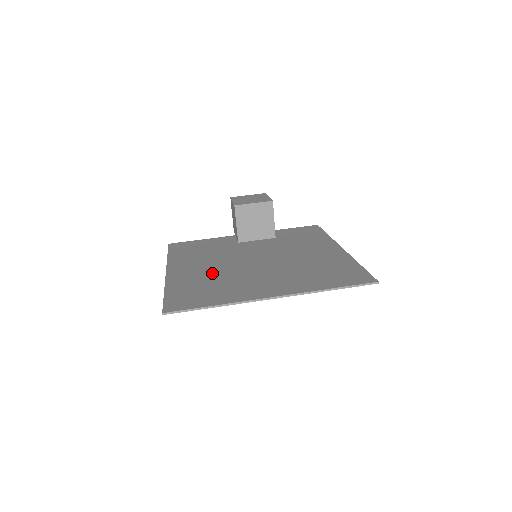
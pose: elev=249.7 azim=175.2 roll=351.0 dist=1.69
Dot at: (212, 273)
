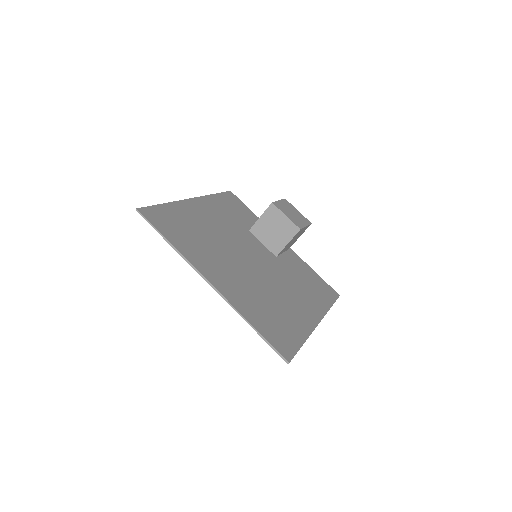
Dot at: (250, 286)
